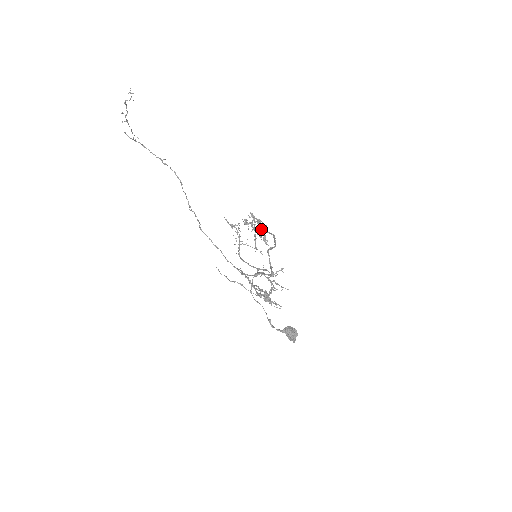
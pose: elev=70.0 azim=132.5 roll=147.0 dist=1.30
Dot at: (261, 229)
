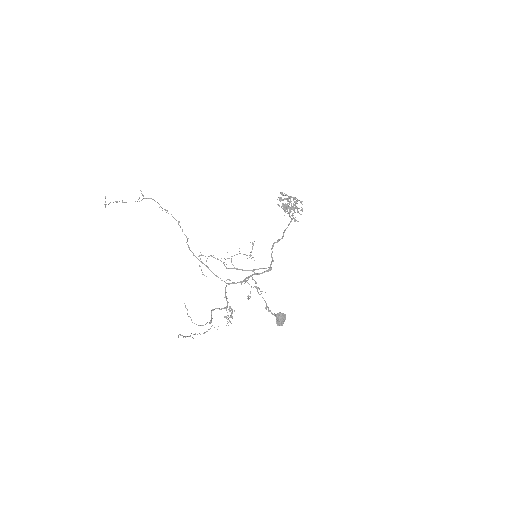
Dot at: (291, 206)
